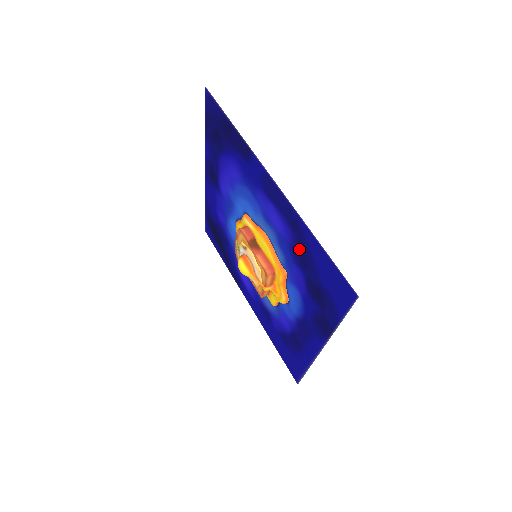
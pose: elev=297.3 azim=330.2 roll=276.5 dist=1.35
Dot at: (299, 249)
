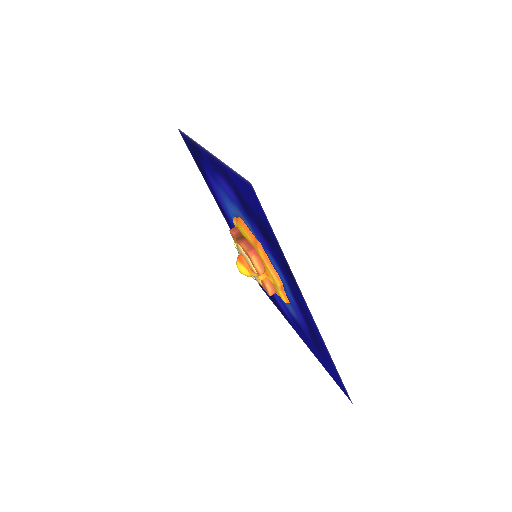
Dot at: (239, 197)
